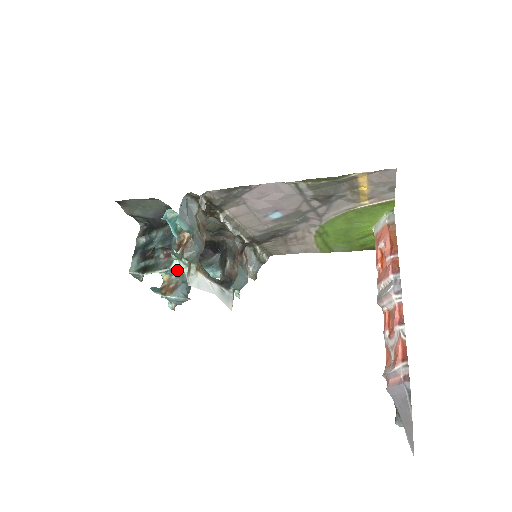
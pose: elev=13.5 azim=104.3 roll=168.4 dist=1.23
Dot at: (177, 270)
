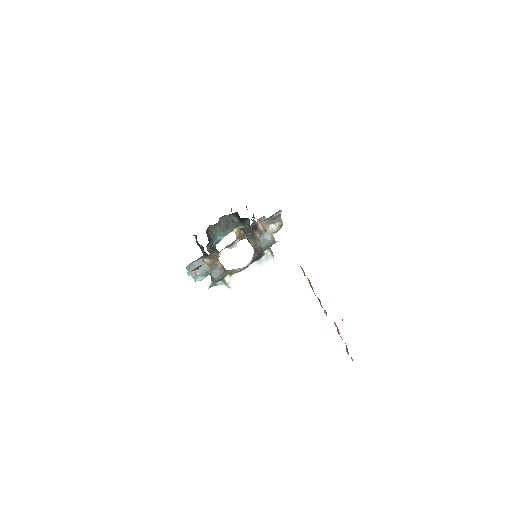
Dot at: (238, 223)
